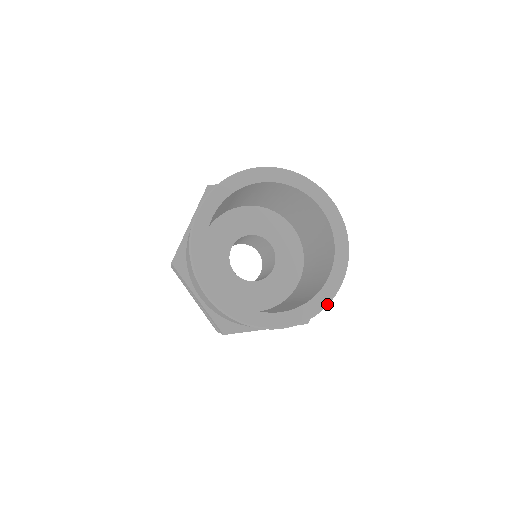
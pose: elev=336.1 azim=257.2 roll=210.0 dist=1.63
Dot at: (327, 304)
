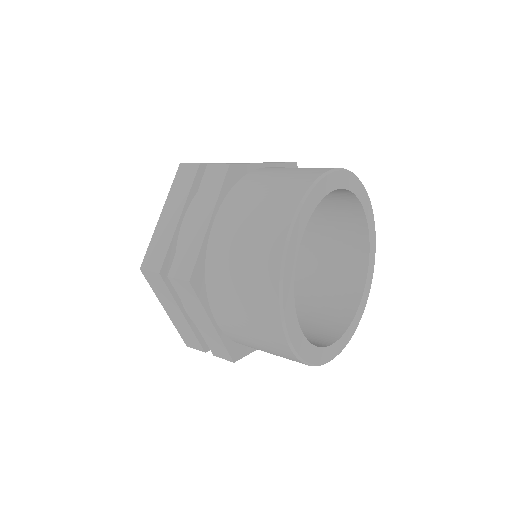
Dot at: (375, 241)
